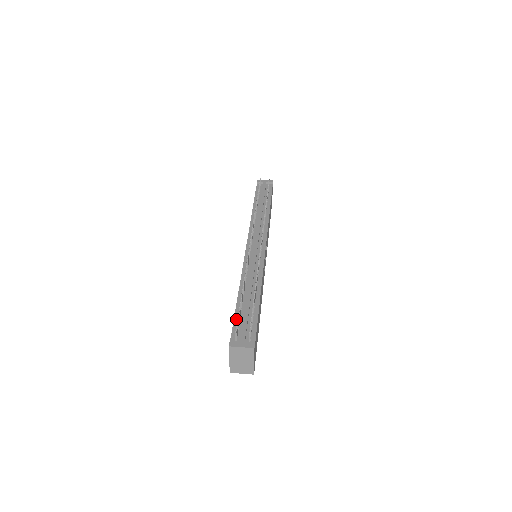
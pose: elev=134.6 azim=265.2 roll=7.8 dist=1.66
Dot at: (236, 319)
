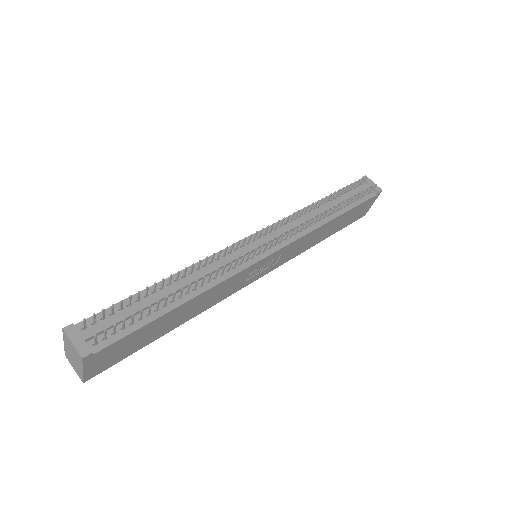
Dot at: (119, 305)
